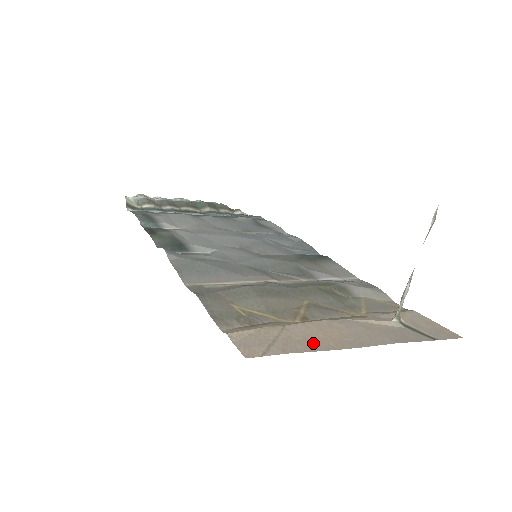
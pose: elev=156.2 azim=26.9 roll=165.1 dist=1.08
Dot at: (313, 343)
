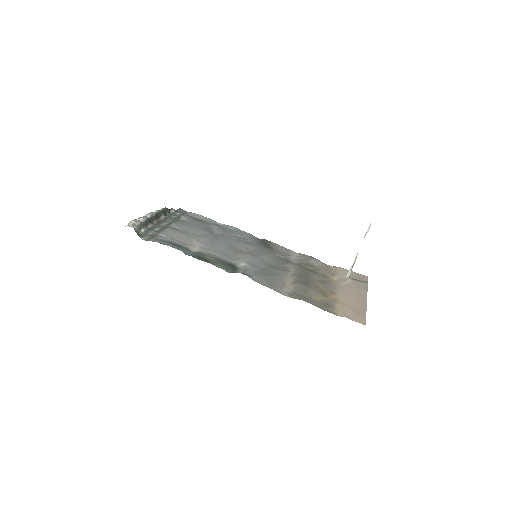
Dot at: (359, 306)
